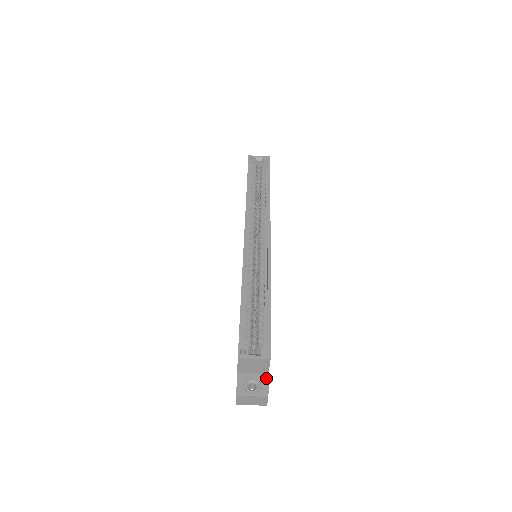
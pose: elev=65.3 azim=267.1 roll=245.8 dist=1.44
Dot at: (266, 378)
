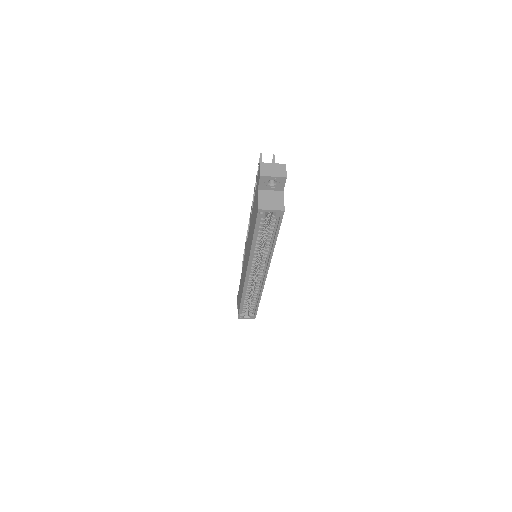
Dot at: occluded
